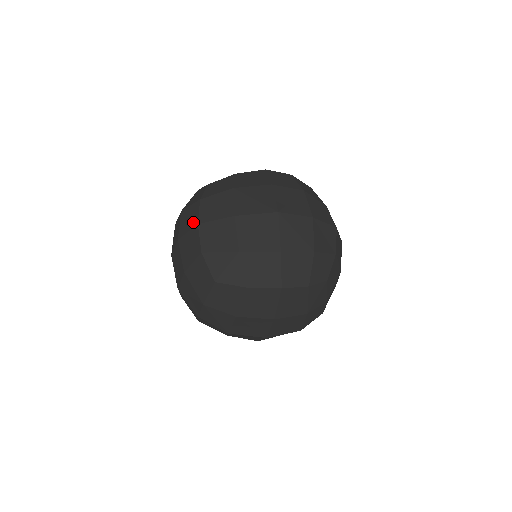
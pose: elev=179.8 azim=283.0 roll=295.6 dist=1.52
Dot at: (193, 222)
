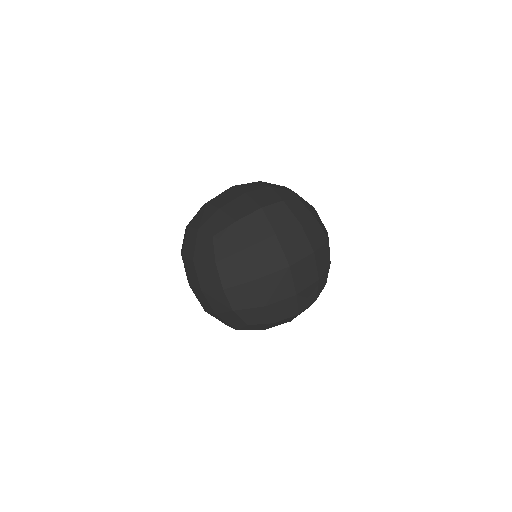
Dot at: (216, 284)
